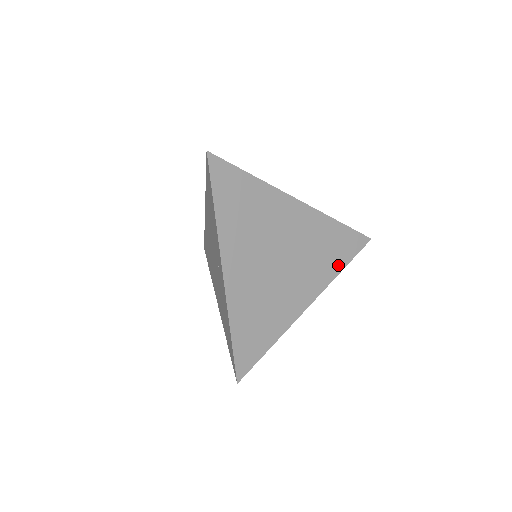
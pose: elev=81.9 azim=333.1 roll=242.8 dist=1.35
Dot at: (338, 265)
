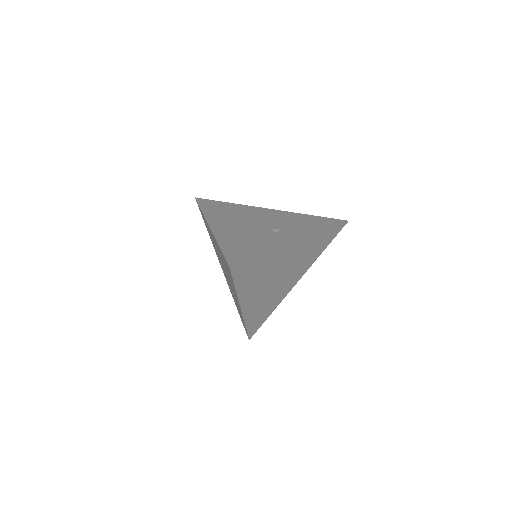
Dot at: (320, 251)
